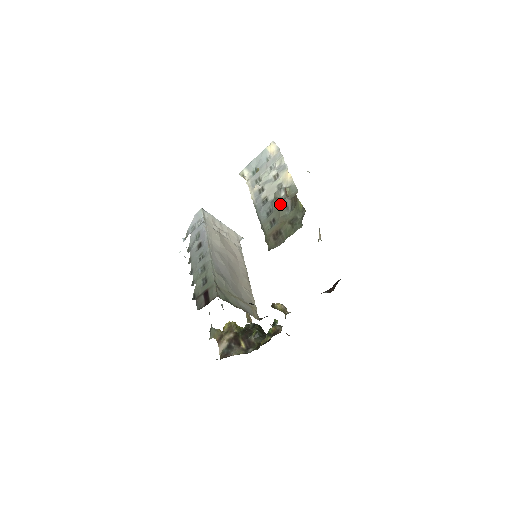
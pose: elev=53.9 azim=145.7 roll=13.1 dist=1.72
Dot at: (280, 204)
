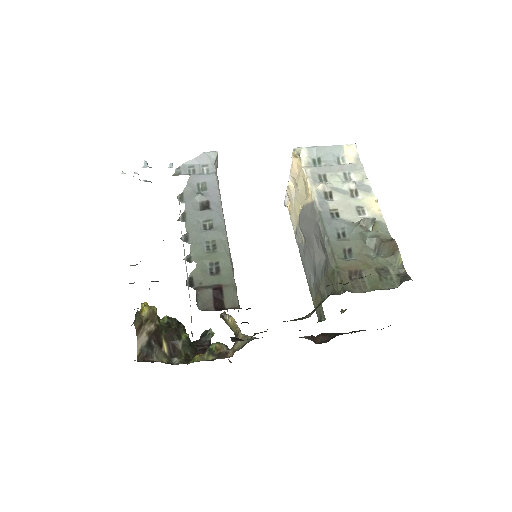
Dot at: (369, 238)
